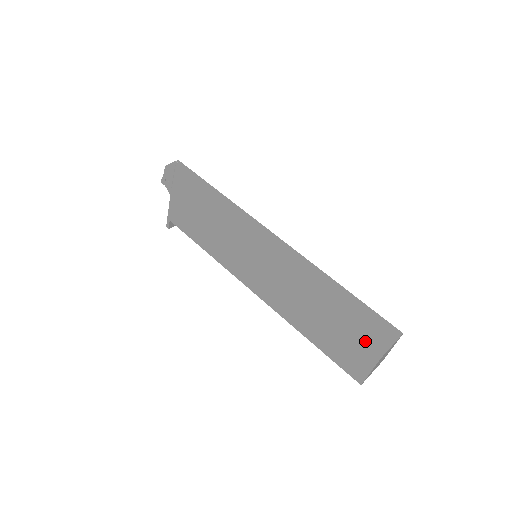
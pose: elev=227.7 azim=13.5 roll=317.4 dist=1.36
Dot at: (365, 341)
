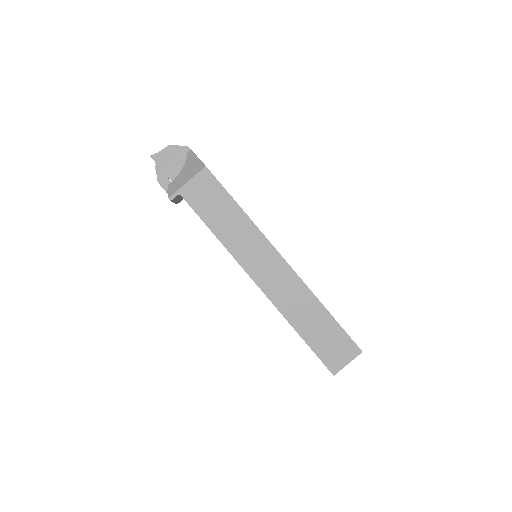
Dot at: occluded
